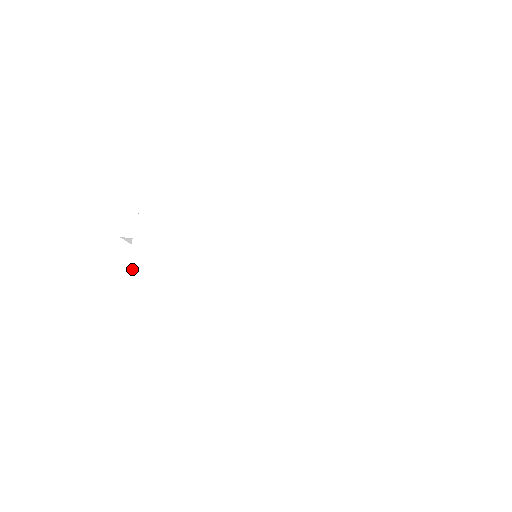
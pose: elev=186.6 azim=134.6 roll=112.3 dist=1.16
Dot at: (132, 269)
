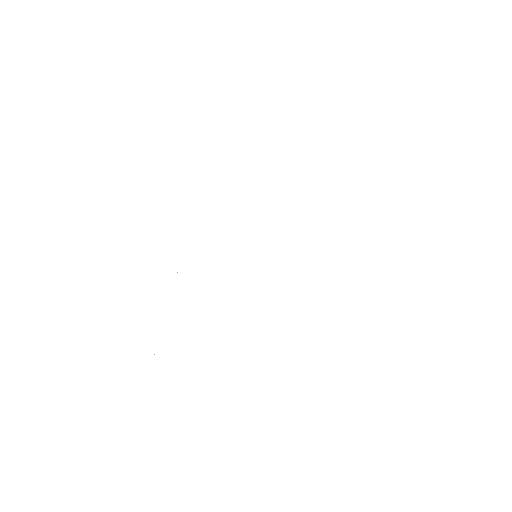
Dot at: (100, 324)
